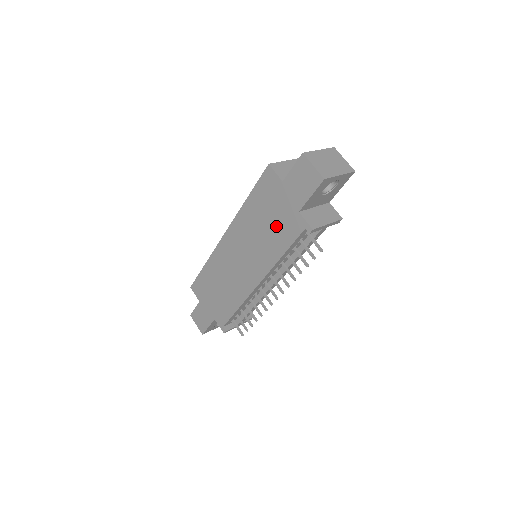
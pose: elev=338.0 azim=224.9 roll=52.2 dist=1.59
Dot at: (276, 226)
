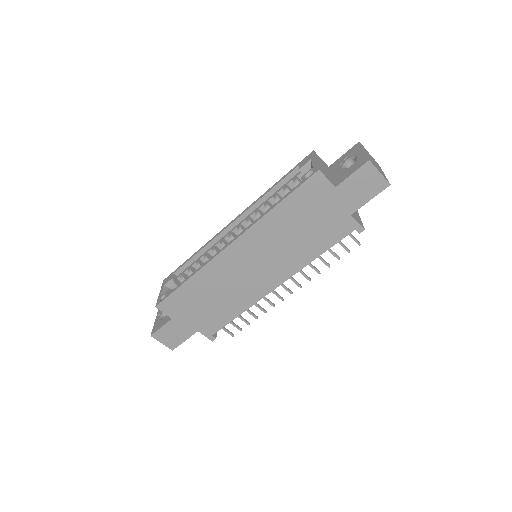
Dot at: (317, 230)
